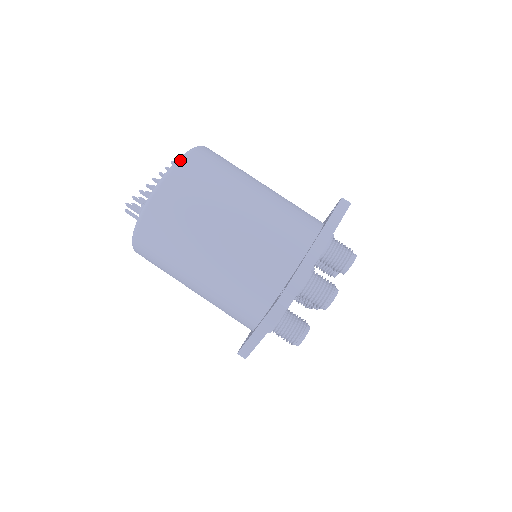
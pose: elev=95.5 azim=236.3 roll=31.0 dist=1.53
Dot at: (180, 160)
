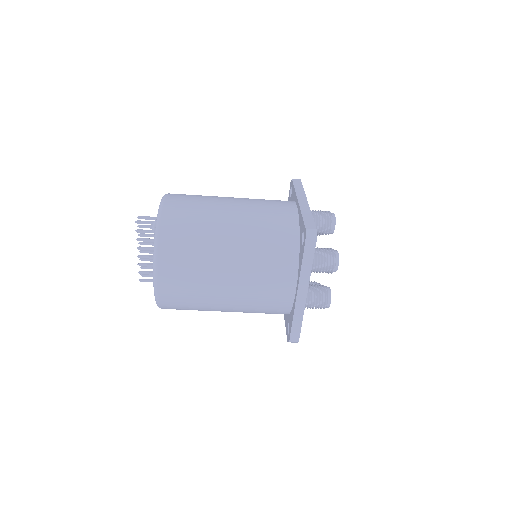
Dot at: (156, 287)
